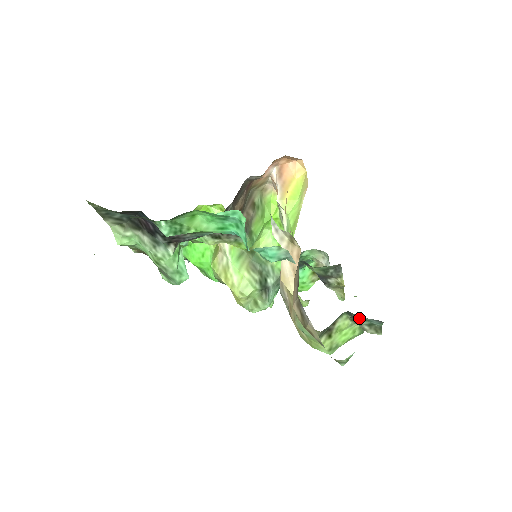
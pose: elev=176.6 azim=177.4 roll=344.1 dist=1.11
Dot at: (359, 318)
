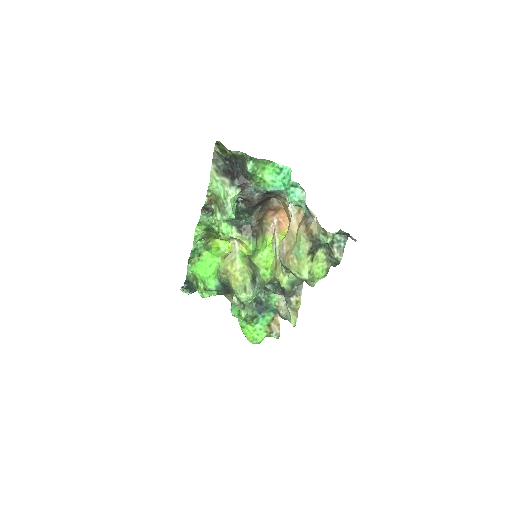
Dot at: (334, 240)
